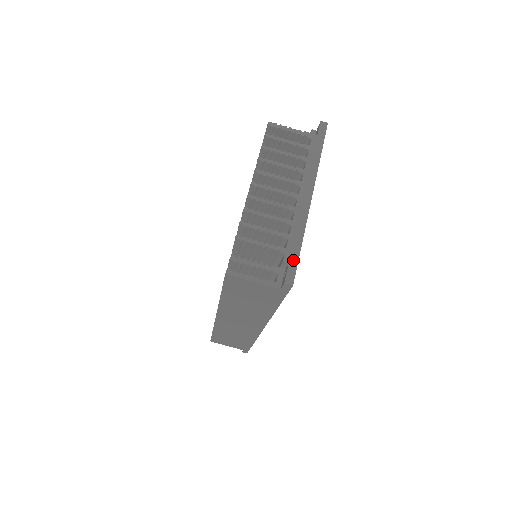
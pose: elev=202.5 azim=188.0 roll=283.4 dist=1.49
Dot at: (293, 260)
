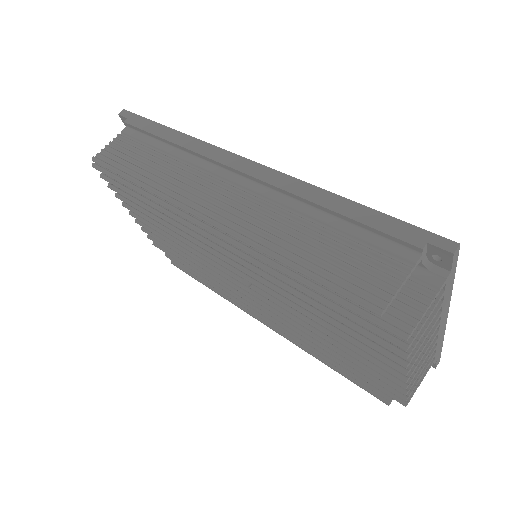
Dot at: (439, 356)
